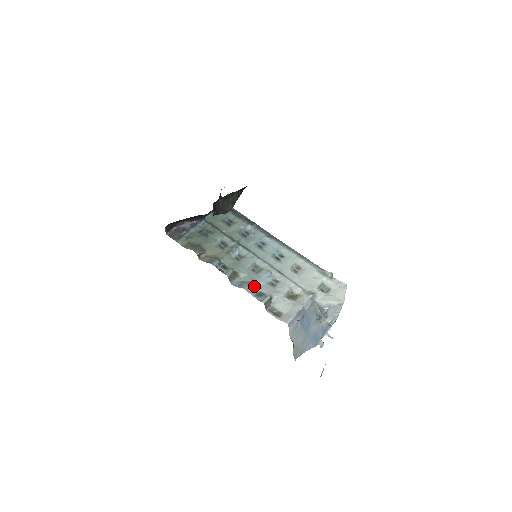
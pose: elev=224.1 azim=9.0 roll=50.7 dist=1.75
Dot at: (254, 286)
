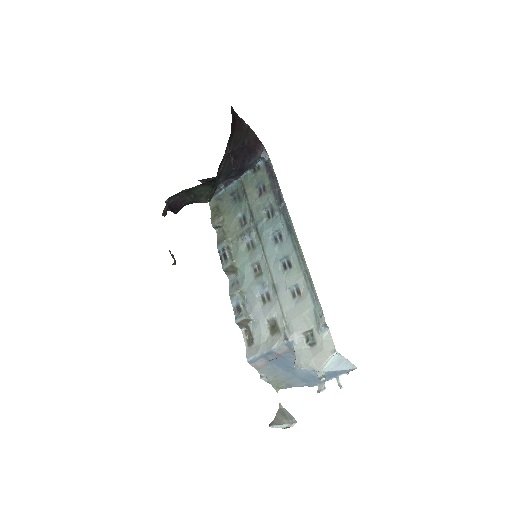
Dot at: (240, 295)
